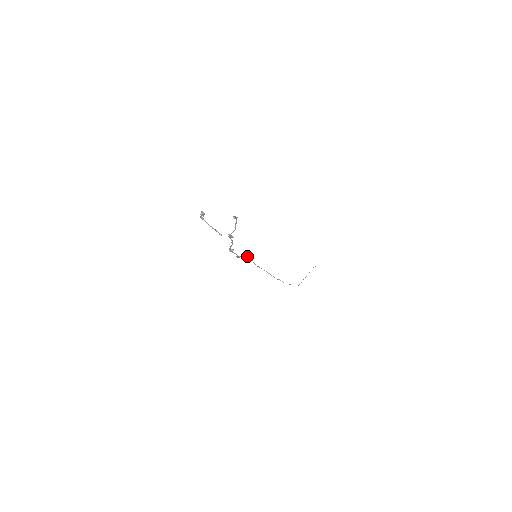
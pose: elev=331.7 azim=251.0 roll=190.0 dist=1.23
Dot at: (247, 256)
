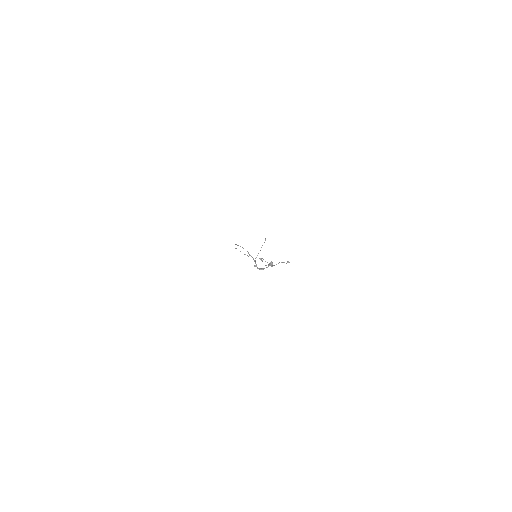
Dot at: (255, 260)
